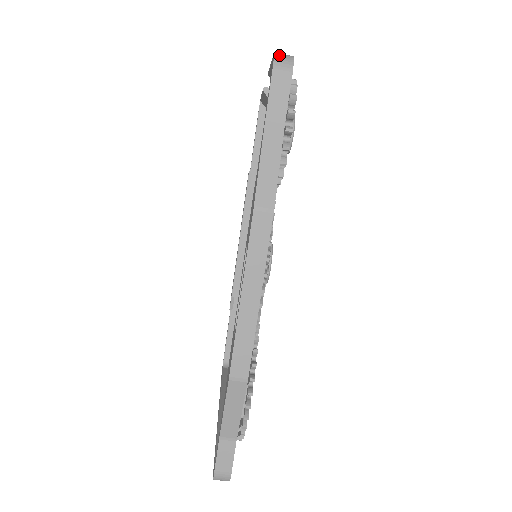
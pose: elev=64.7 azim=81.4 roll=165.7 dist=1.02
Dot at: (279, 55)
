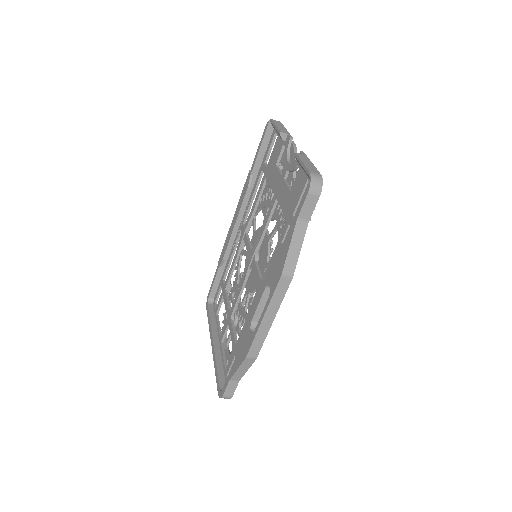
Dot at: (314, 178)
